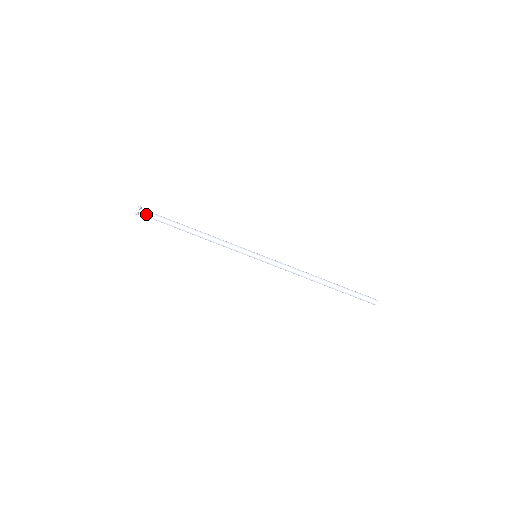
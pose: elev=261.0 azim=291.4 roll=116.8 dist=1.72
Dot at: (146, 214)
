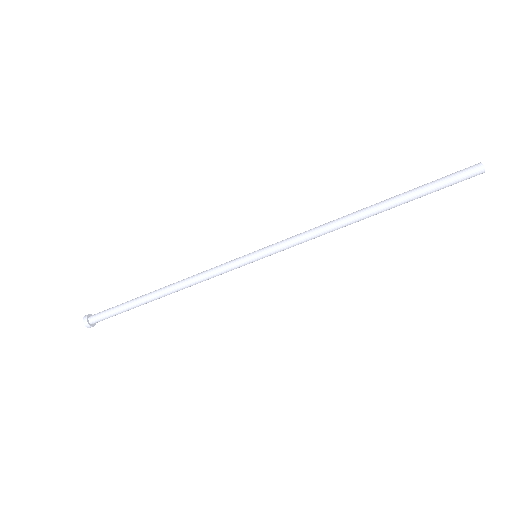
Dot at: occluded
